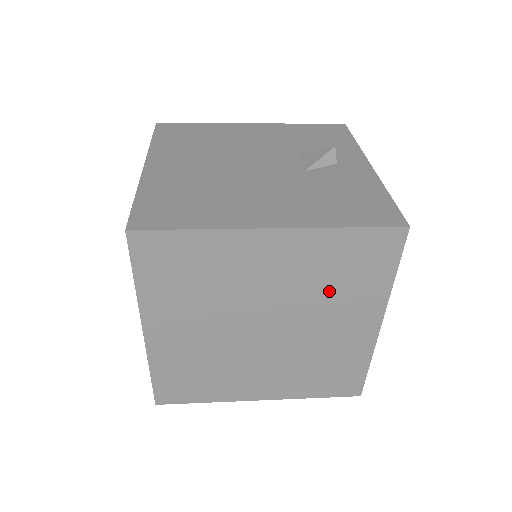
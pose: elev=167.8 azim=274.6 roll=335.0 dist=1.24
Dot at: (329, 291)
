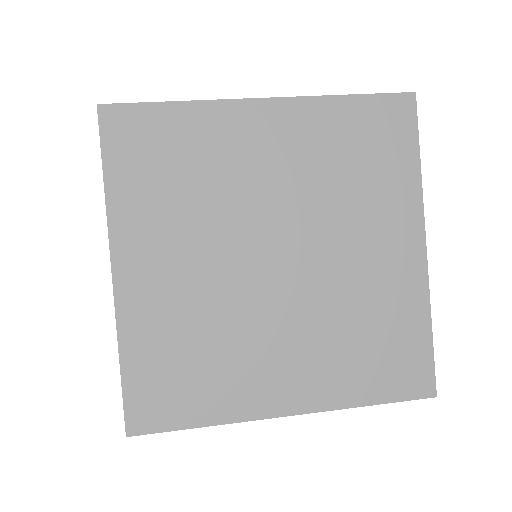
Dot at: (347, 190)
